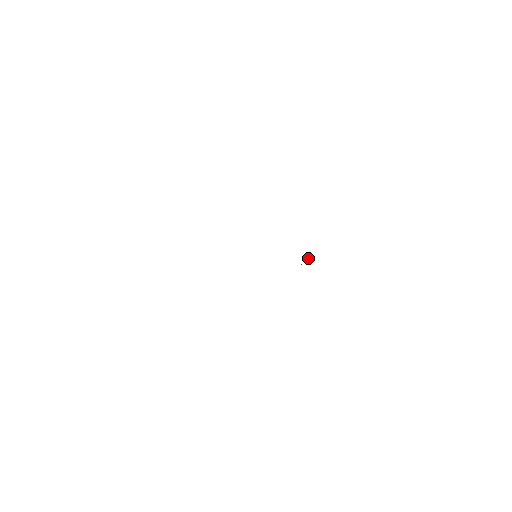
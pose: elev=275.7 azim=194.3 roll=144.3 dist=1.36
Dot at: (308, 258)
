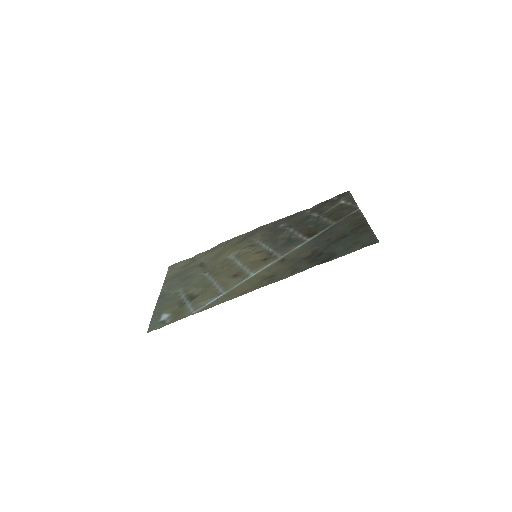
Dot at: (265, 228)
